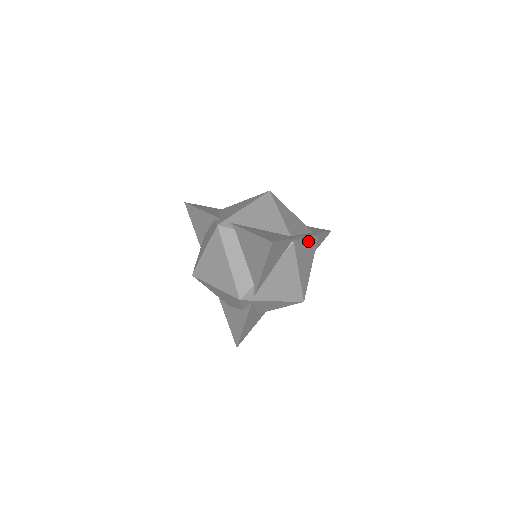
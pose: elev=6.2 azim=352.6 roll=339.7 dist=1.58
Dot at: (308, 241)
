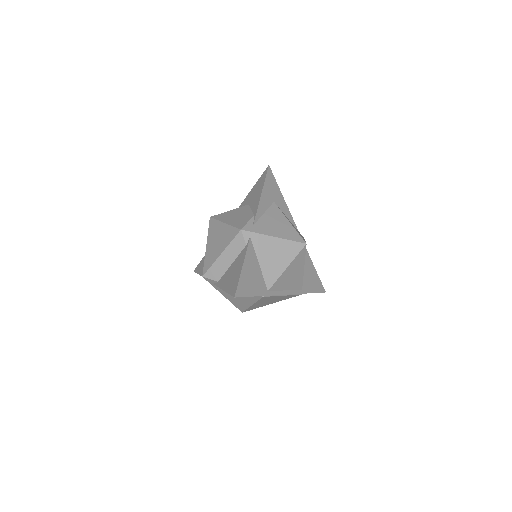
Dot at: (285, 296)
